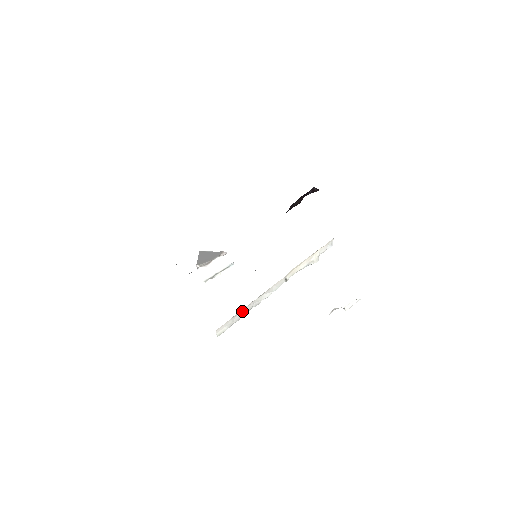
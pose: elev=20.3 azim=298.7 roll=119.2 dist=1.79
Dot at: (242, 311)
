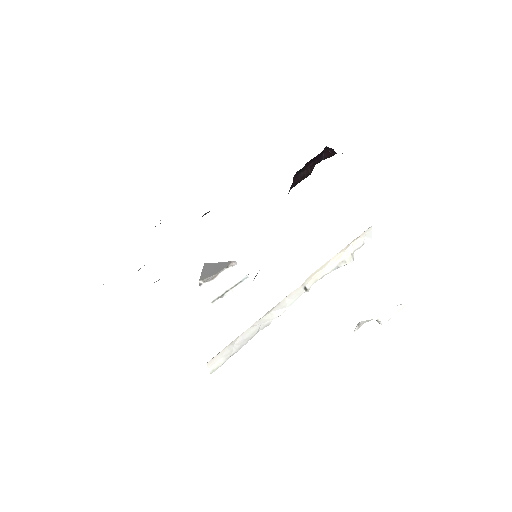
Dot at: (243, 335)
